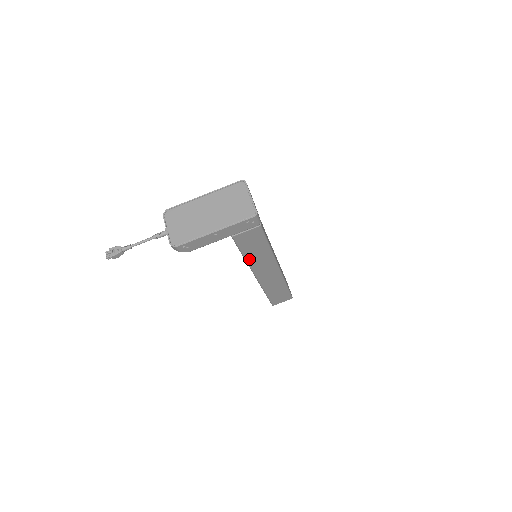
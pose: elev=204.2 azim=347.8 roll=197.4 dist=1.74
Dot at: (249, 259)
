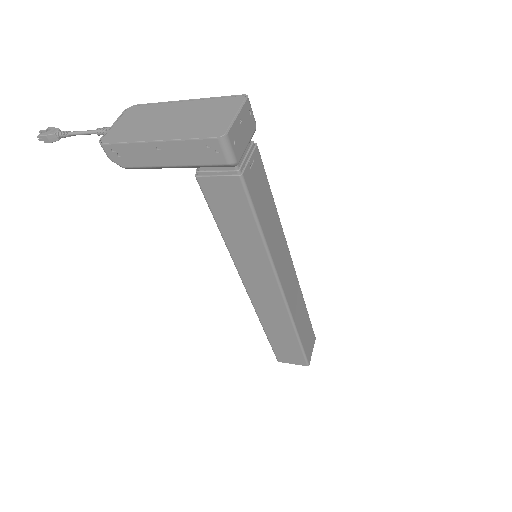
Dot at: (230, 244)
